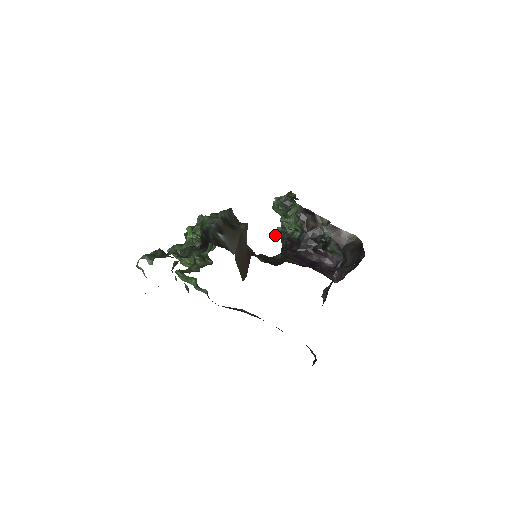
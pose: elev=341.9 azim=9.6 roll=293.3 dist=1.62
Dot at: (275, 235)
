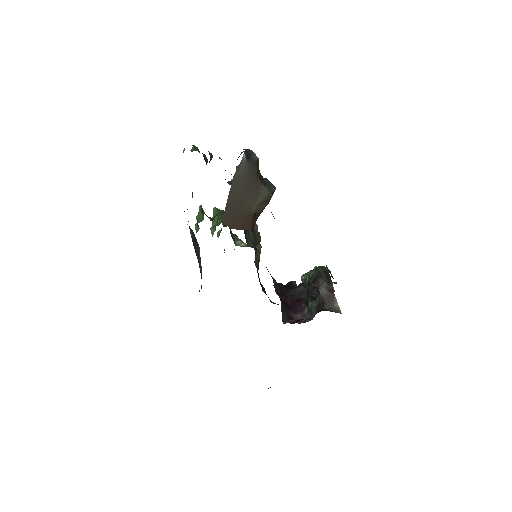
Dot at: occluded
